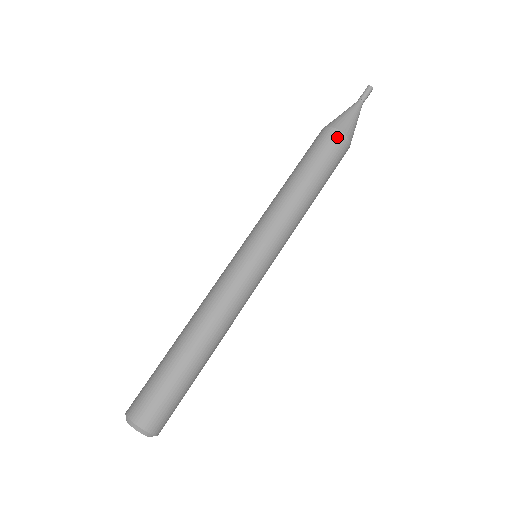
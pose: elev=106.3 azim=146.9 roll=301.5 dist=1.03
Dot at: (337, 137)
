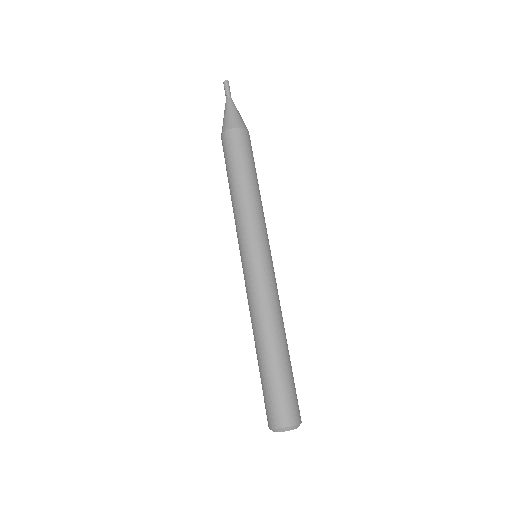
Dot at: (228, 136)
